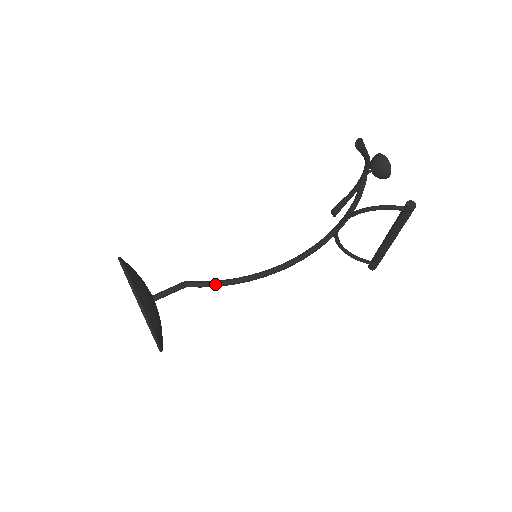
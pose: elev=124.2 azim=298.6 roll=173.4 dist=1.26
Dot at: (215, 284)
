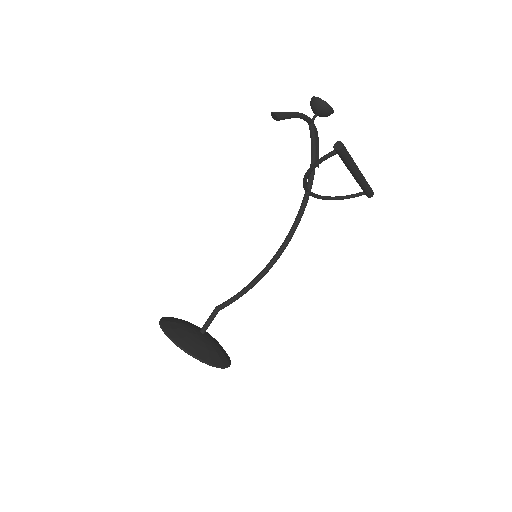
Dot at: (236, 297)
